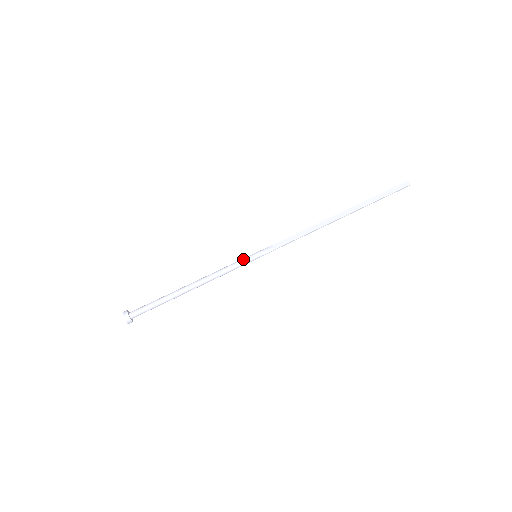
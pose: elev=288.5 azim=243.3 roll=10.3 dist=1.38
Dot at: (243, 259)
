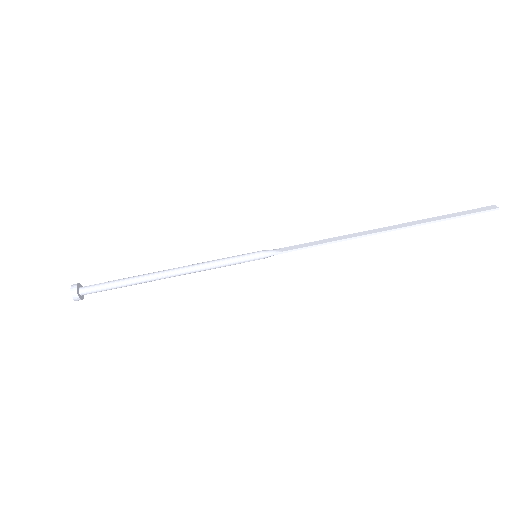
Dot at: (237, 255)
